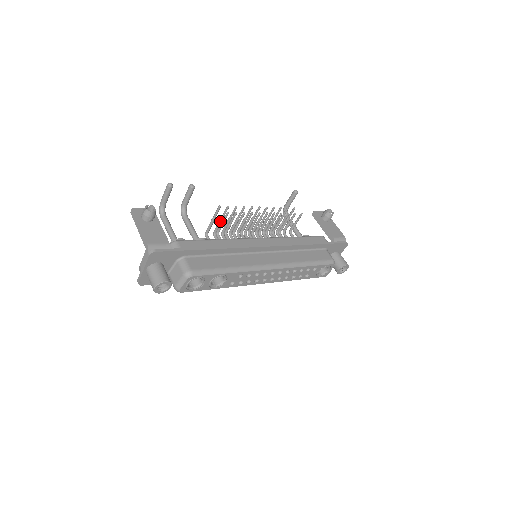
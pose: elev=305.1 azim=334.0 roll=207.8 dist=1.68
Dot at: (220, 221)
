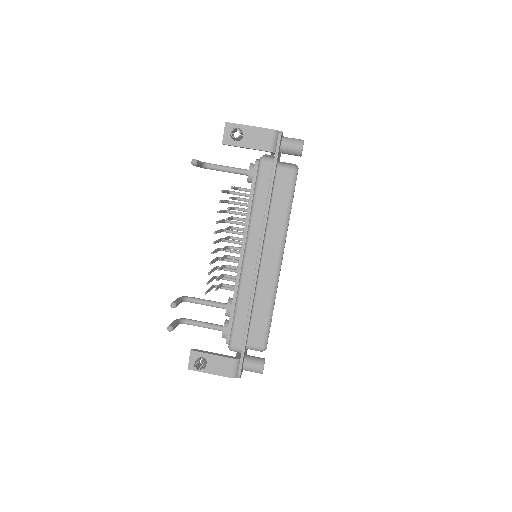
Dot at: occluded
